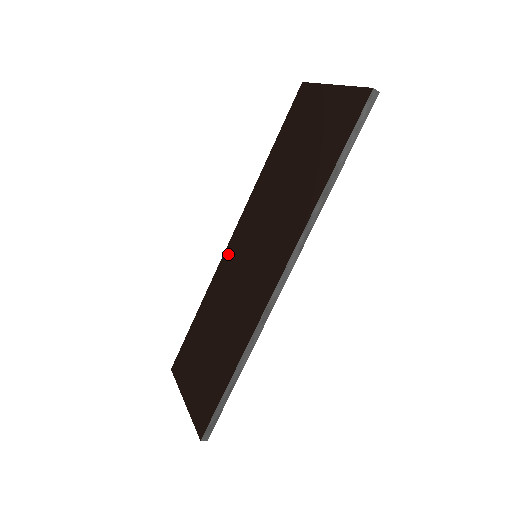
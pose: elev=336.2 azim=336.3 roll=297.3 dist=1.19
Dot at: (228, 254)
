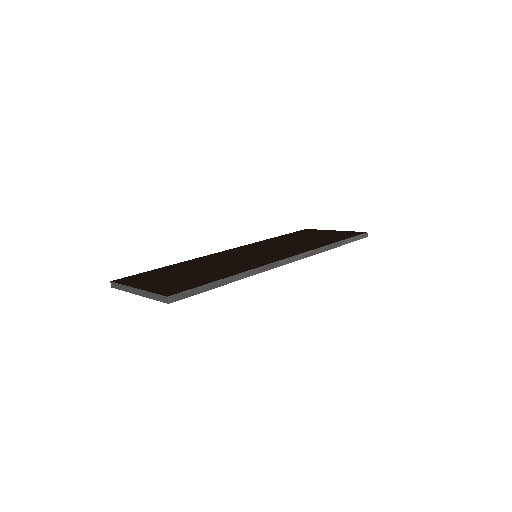
Dot at: (221, 253)
